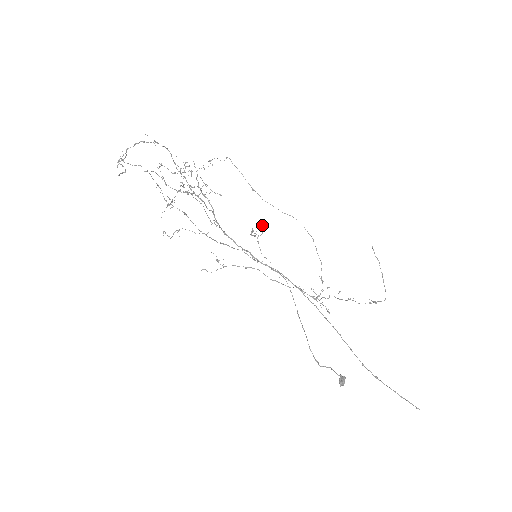
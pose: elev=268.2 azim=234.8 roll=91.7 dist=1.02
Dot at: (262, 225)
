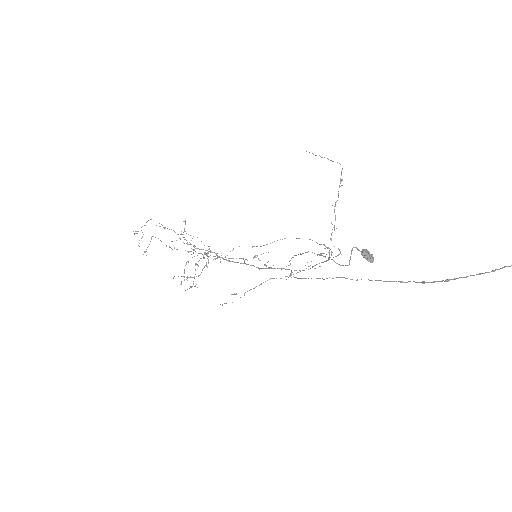
Dot at: occluded
